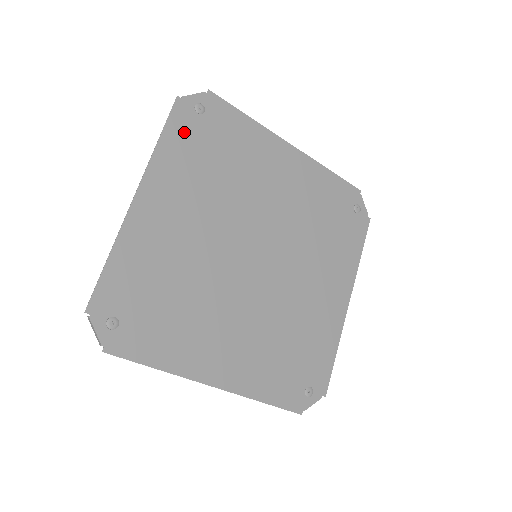
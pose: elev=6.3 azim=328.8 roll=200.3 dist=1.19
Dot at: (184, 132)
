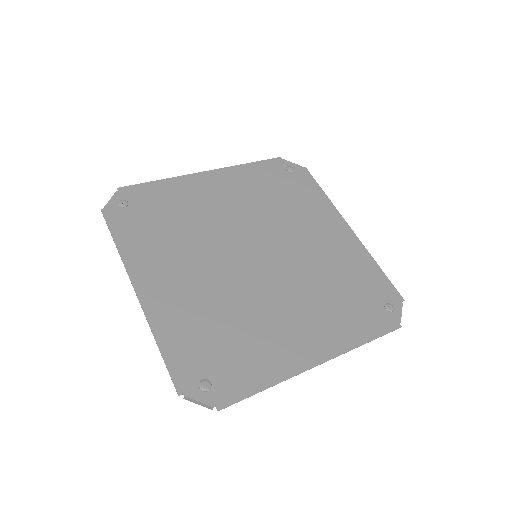
Dot at: (268, 171)
